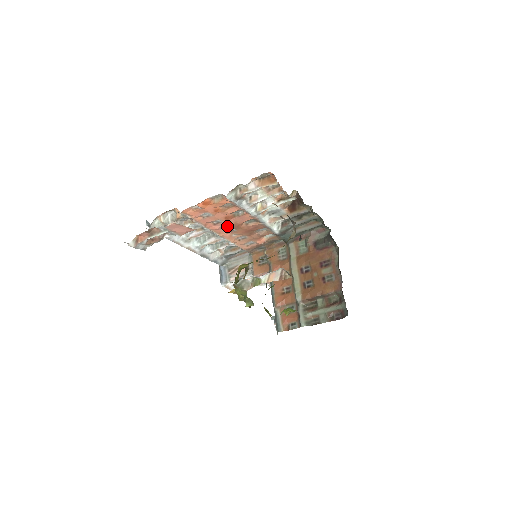
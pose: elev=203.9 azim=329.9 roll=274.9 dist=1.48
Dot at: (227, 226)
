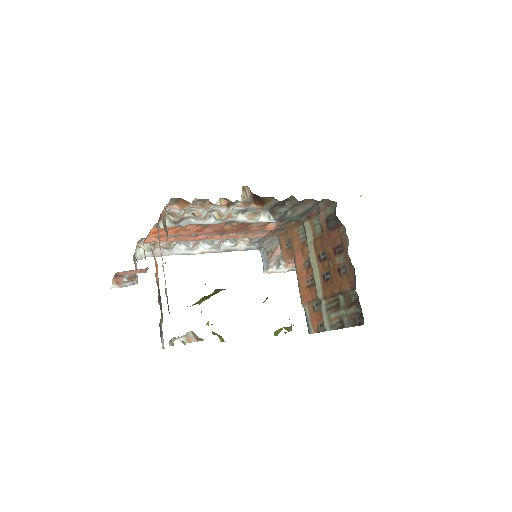
Dot at: (210, 233)
